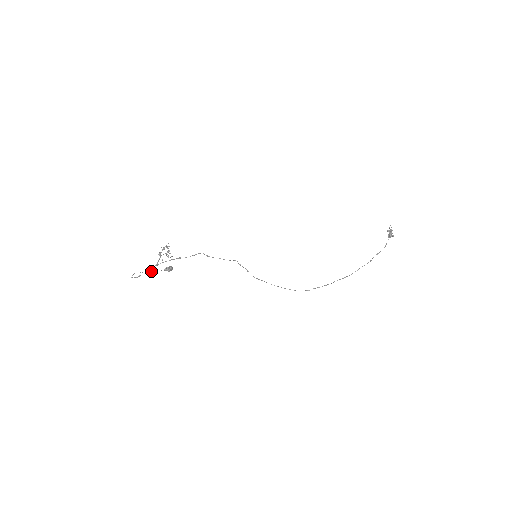
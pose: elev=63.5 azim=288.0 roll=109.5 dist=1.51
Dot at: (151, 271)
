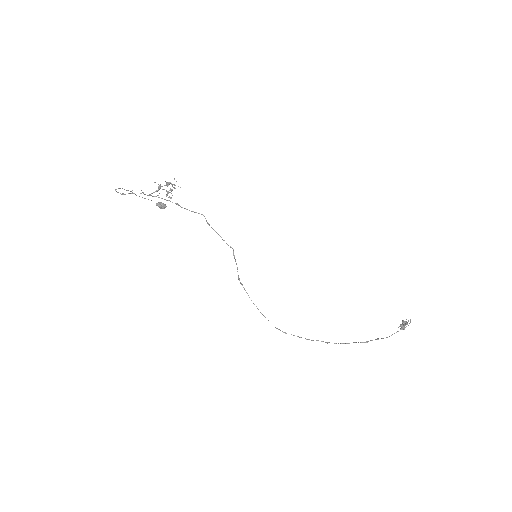
Dot at: occluded
